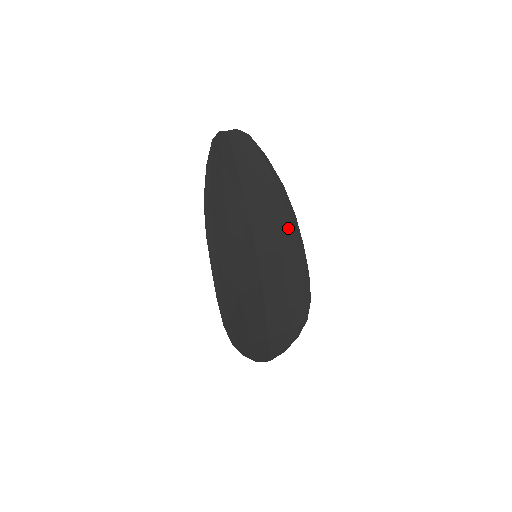
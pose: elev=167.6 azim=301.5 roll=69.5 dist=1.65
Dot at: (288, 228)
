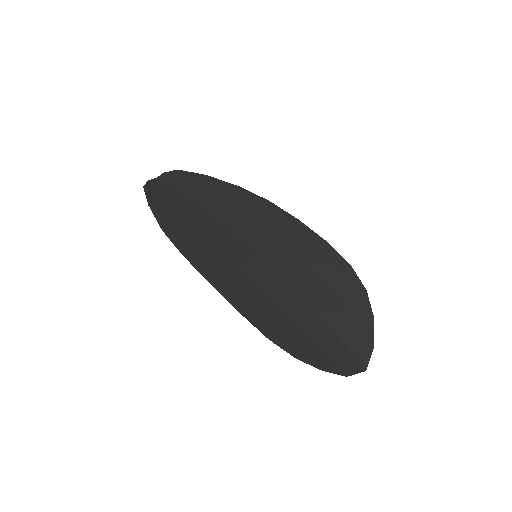
Dot at: (270, 214)
